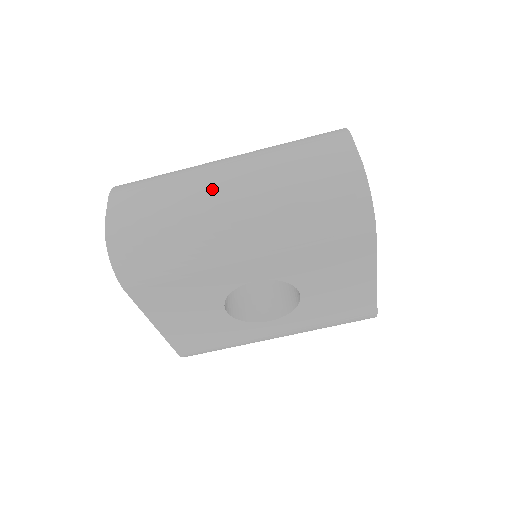
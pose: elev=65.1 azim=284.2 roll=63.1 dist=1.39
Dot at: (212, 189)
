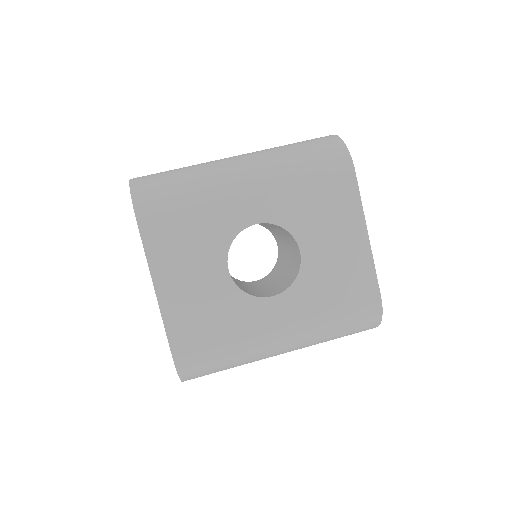
Dot at: occluded
